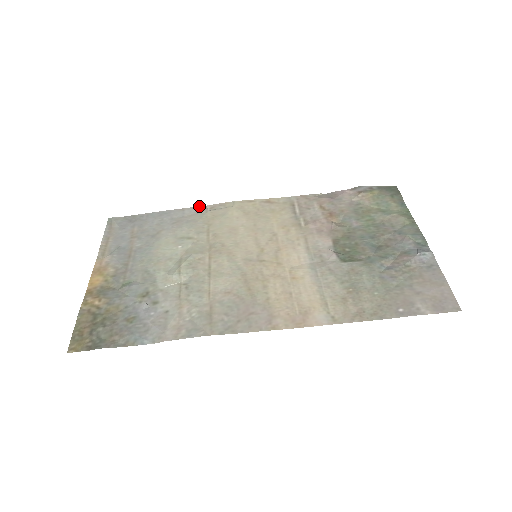
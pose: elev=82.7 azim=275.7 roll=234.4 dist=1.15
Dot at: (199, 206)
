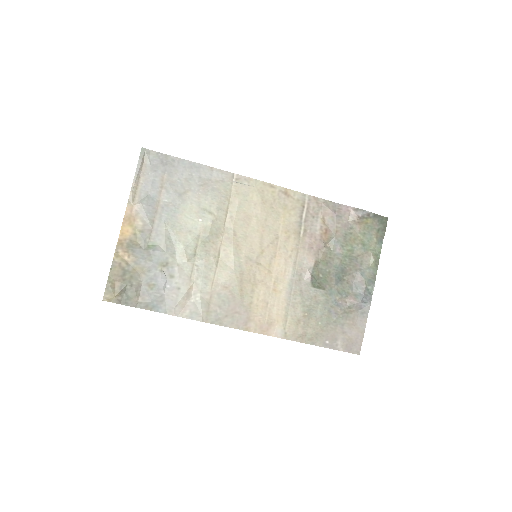
Dot at: (227, 171)
